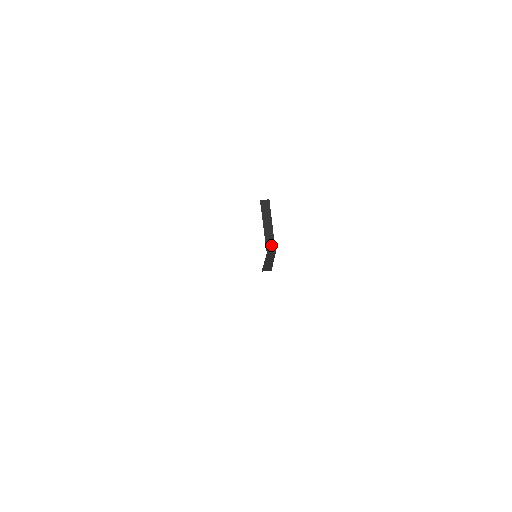
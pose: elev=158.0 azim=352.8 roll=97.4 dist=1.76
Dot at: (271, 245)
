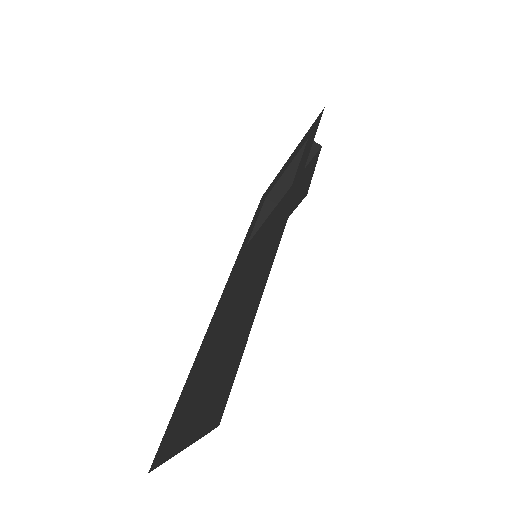
Dot at: (278, 194)
